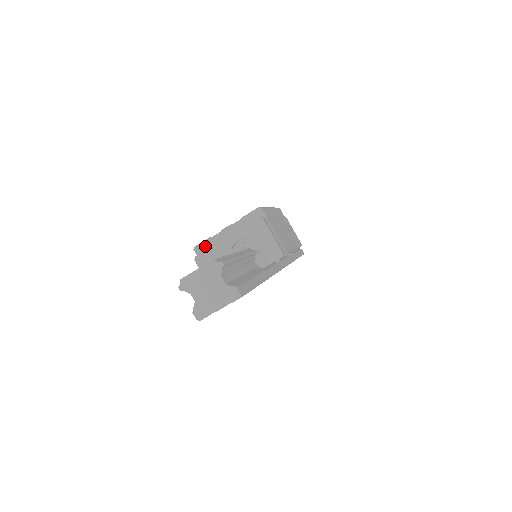
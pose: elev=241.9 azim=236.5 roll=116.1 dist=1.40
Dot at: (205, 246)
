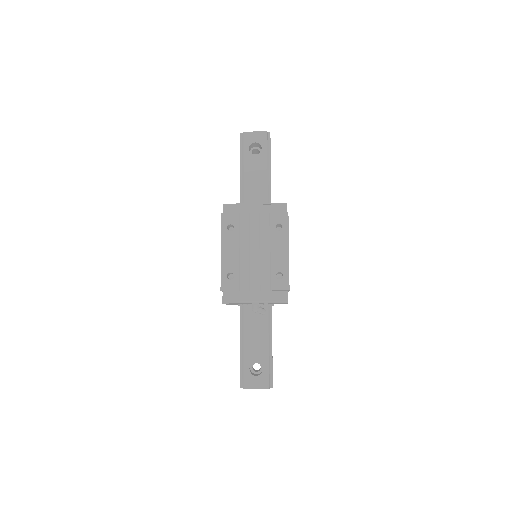
Dot at: (231, 291)
